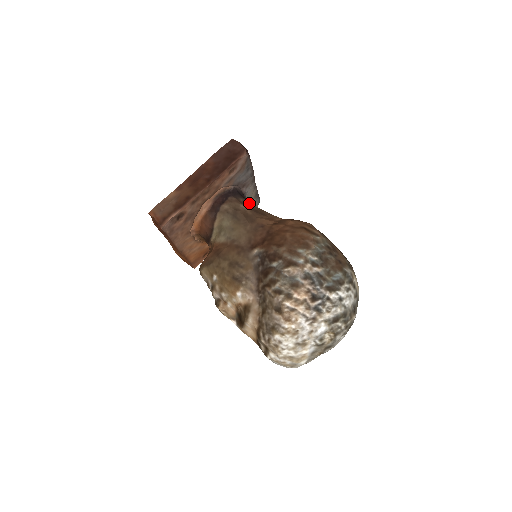
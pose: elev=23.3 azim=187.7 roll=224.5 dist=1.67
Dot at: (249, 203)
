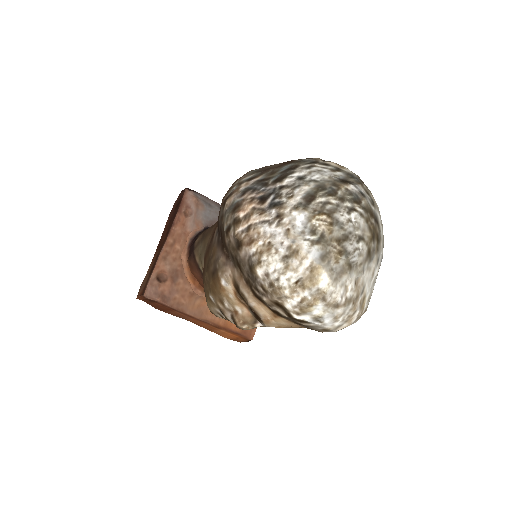
Dot at: occluded
